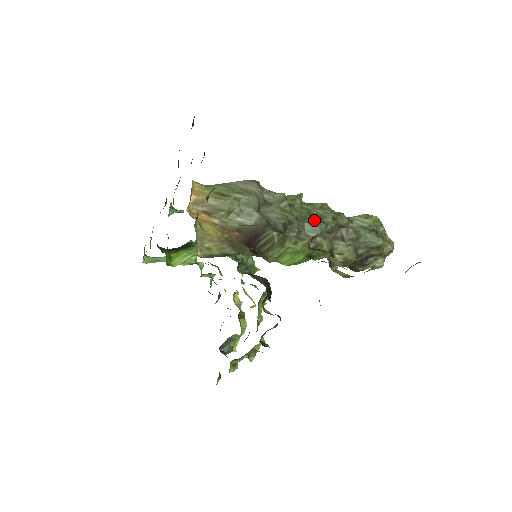
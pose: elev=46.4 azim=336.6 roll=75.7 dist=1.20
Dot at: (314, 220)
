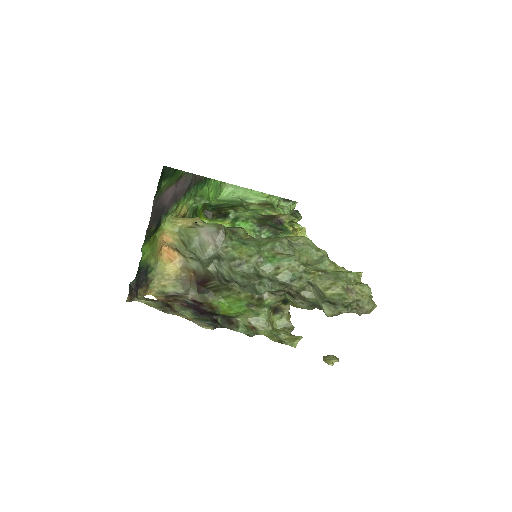
Dot at: (261, 280)
